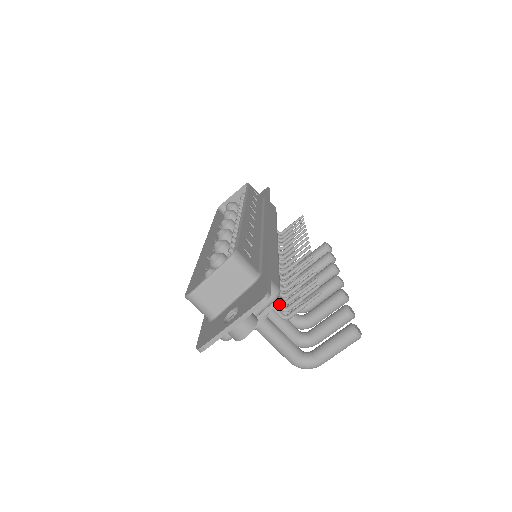
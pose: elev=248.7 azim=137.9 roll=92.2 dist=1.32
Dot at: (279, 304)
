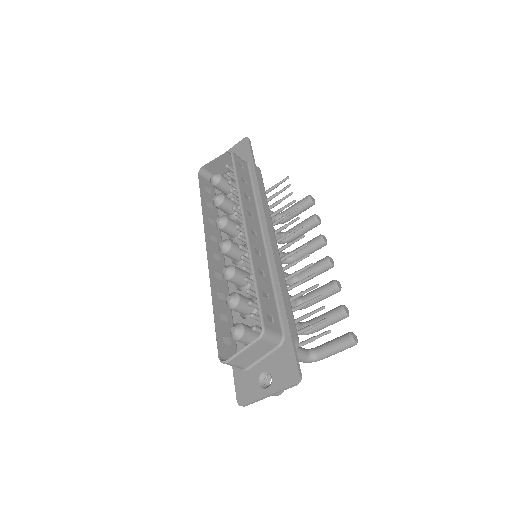
Dot at: occluded
